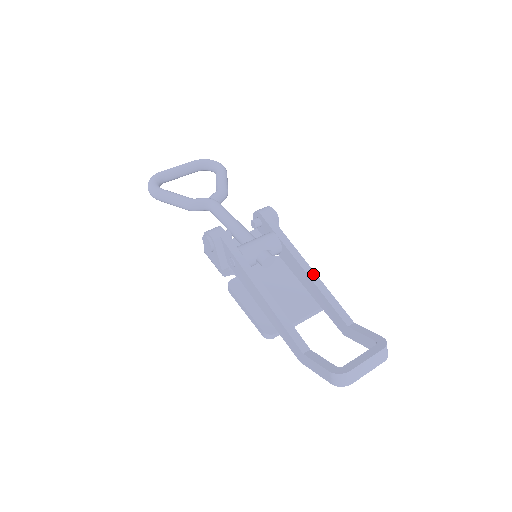
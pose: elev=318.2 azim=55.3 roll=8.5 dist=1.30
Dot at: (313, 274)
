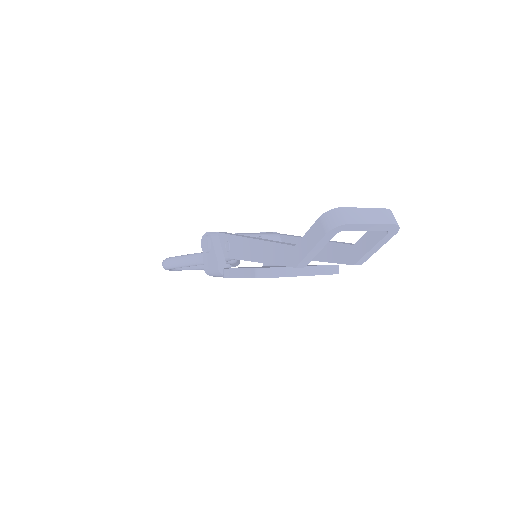
Dot at: occluded
